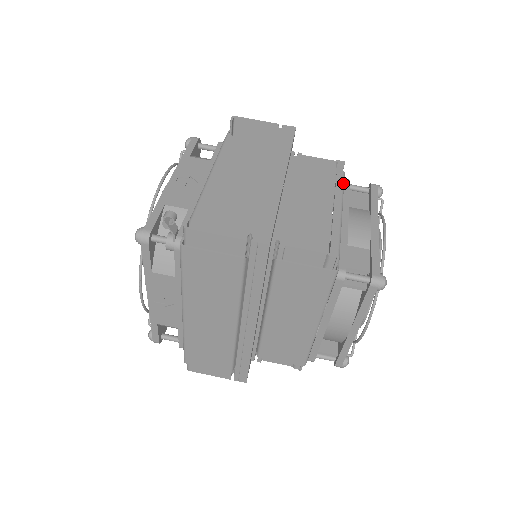
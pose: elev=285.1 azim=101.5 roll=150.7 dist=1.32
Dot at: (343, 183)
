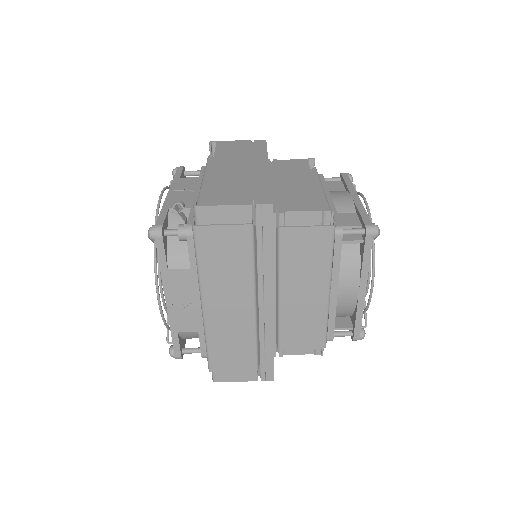
Dot at: (318, 174)
